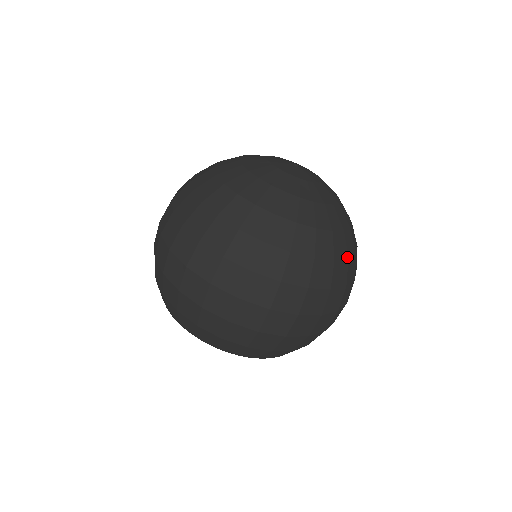
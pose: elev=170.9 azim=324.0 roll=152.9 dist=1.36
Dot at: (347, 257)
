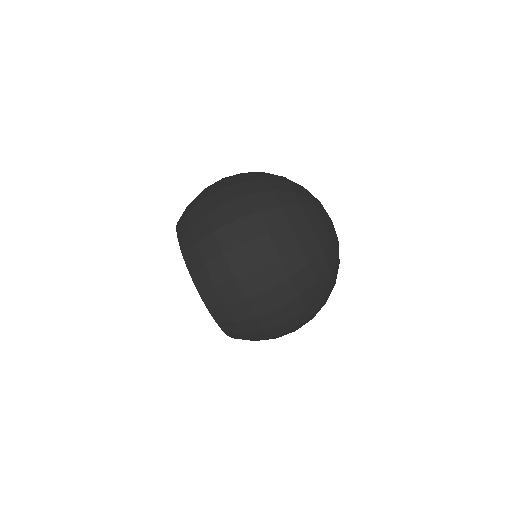
Dot at: (317, 278)
